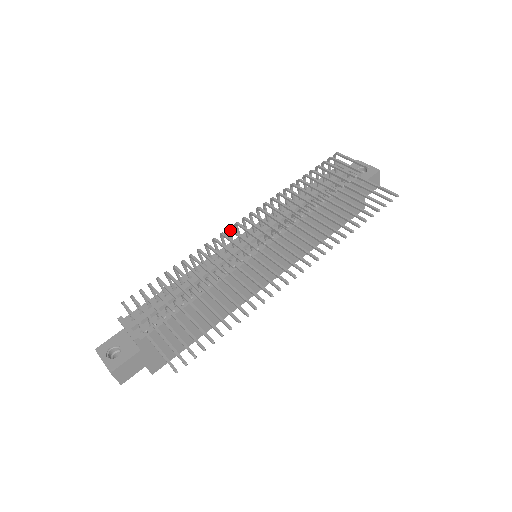
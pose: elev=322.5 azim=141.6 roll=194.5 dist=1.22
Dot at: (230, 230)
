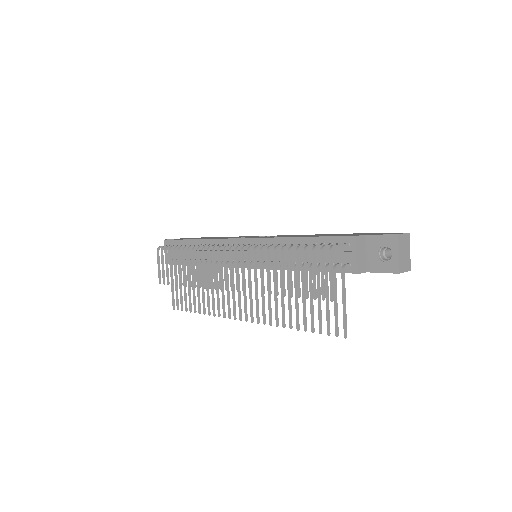
Dot at: (218, 252)
